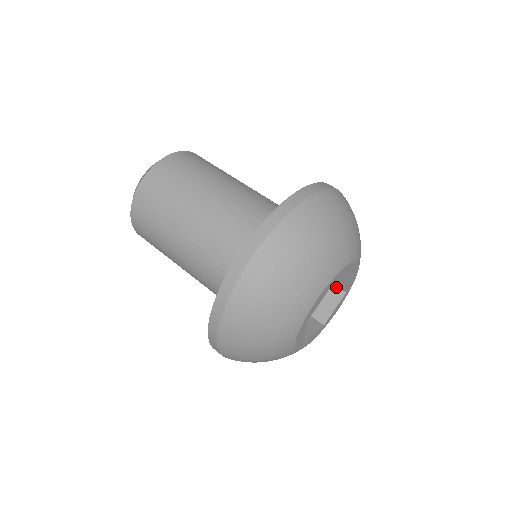
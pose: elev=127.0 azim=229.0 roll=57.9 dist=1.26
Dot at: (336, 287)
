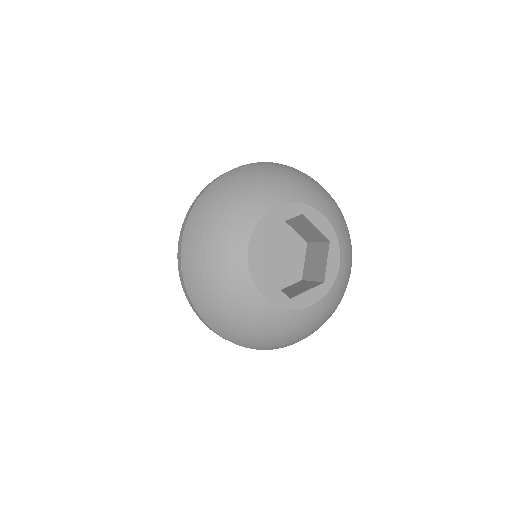
Dot at: (323, 243)
